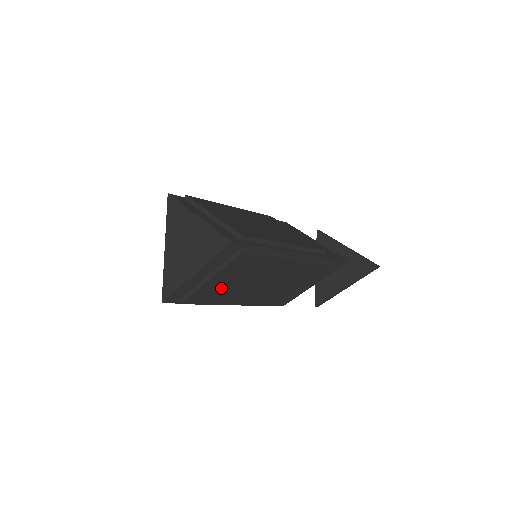
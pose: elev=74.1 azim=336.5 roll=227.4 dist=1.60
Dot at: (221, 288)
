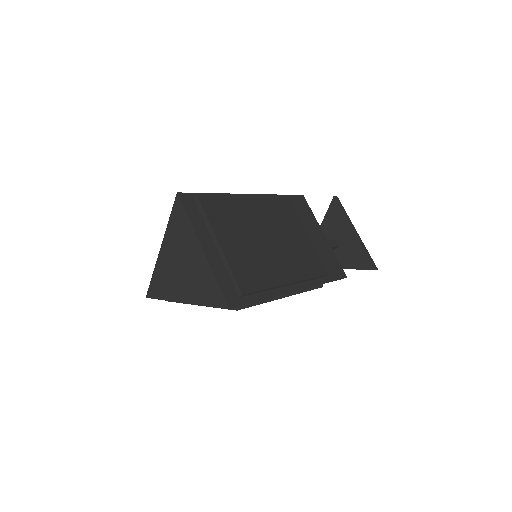
Dot at: occluded
